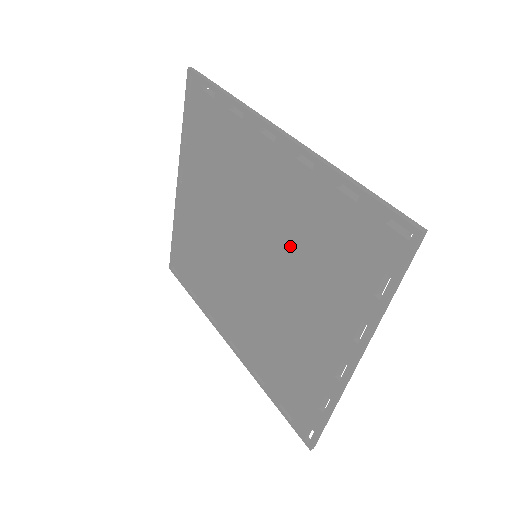
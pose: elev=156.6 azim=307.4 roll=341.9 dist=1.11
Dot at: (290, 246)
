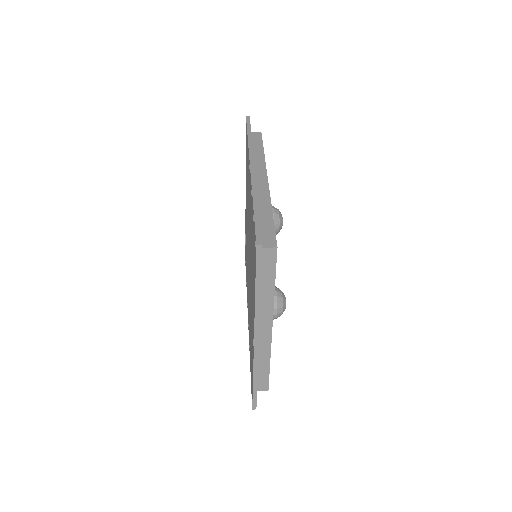
Dot at: occluded
